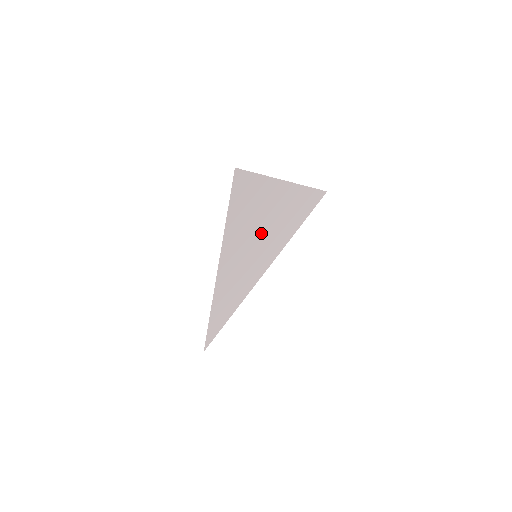
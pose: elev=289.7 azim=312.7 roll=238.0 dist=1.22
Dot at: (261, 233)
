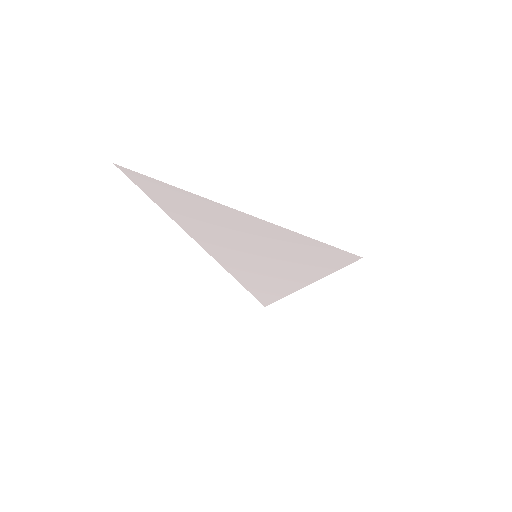
Dot at: (237, 236)
